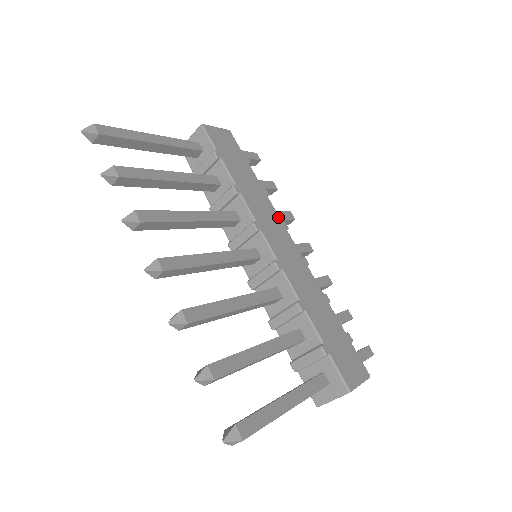
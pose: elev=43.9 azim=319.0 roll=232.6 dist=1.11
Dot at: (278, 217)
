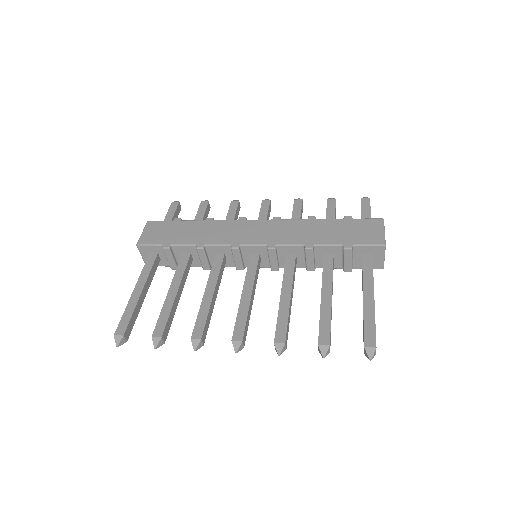
Dot at: (234, 221)
